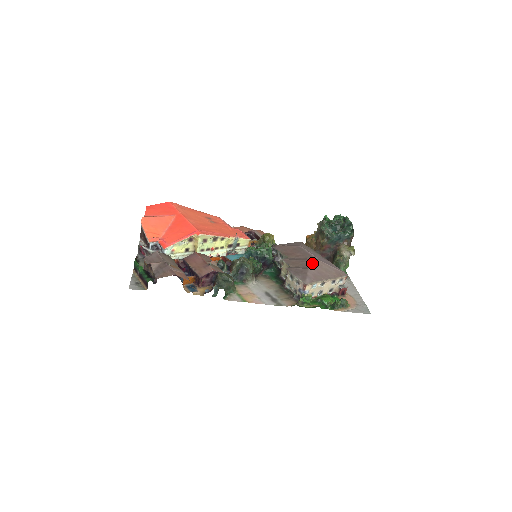
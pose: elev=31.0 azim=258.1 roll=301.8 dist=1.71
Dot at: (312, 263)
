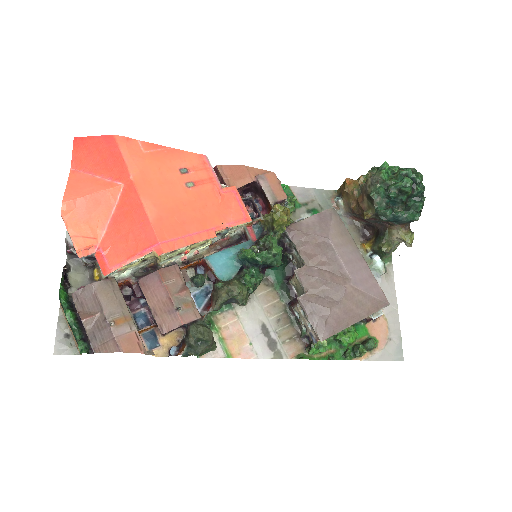
Dot at: (339, 293)
